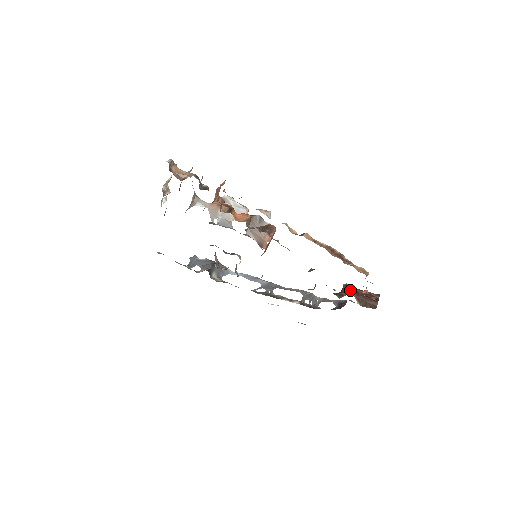
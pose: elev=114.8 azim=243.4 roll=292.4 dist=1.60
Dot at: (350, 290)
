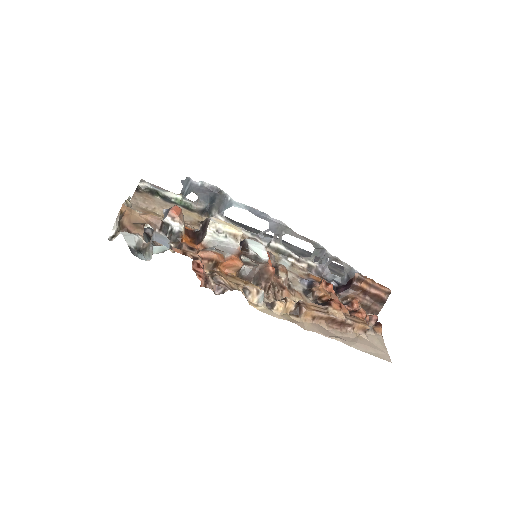
Dot at: (354, 305)
